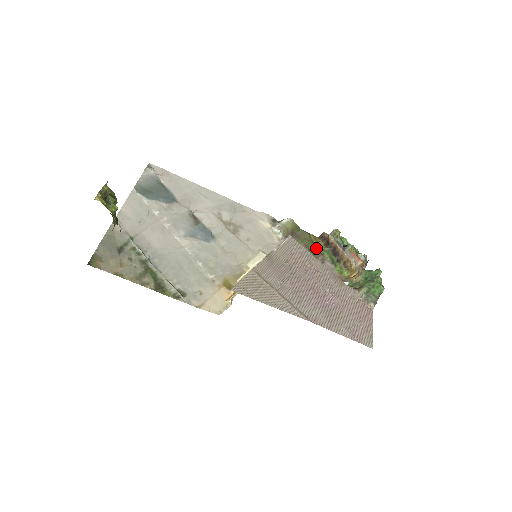
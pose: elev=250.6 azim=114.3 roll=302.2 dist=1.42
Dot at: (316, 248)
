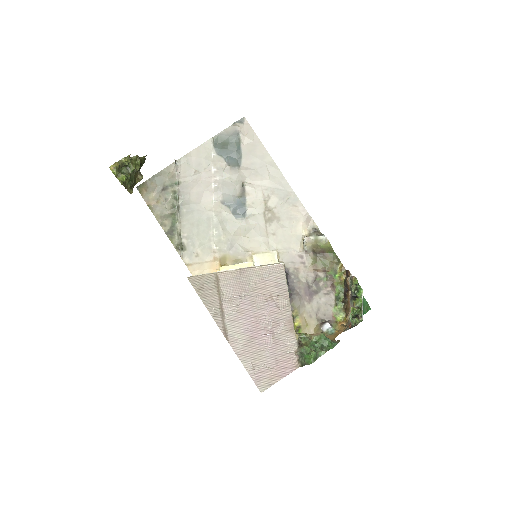
Dot at: (334, 278)
